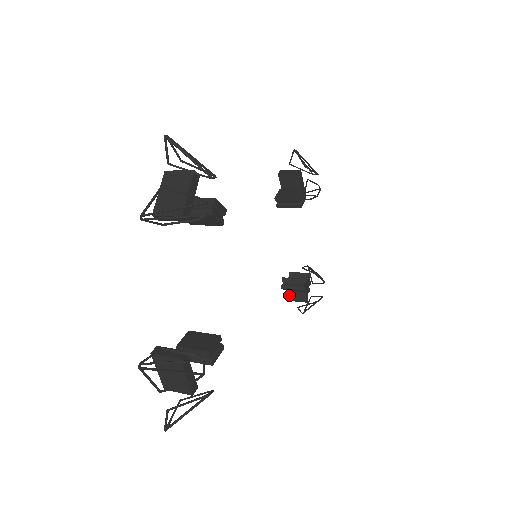
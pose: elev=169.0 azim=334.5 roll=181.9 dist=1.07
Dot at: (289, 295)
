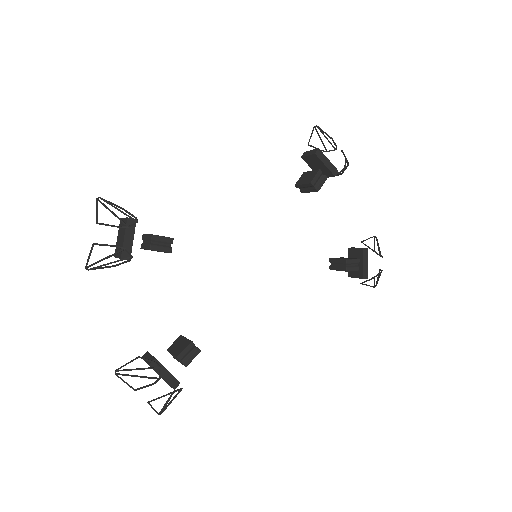
Dot at: (350, 272)
